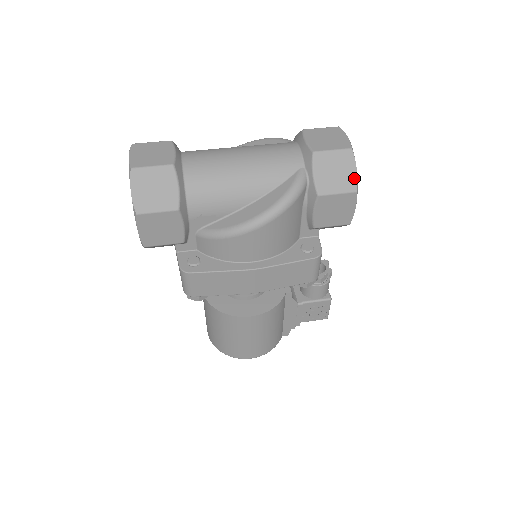
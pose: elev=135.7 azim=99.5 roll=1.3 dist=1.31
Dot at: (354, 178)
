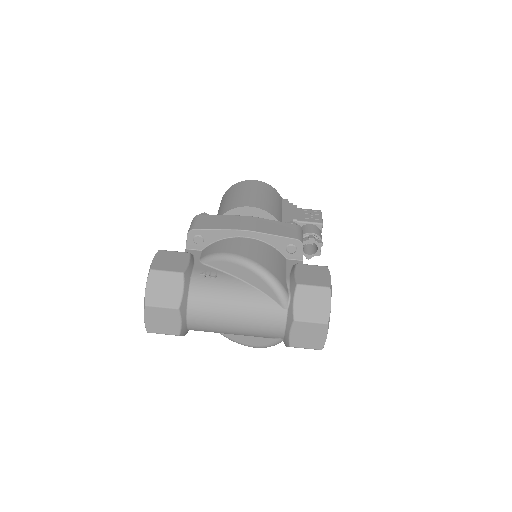
Dot at: occluded
